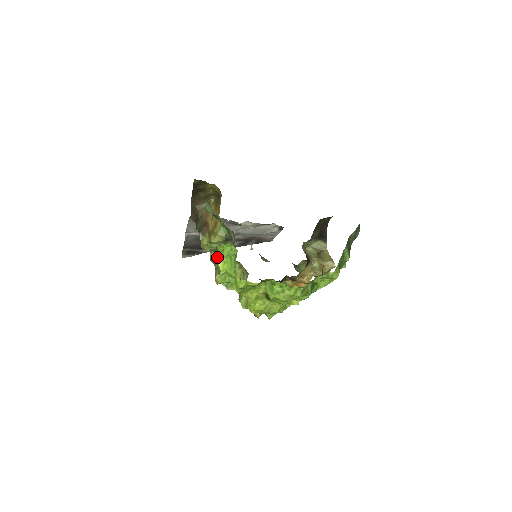
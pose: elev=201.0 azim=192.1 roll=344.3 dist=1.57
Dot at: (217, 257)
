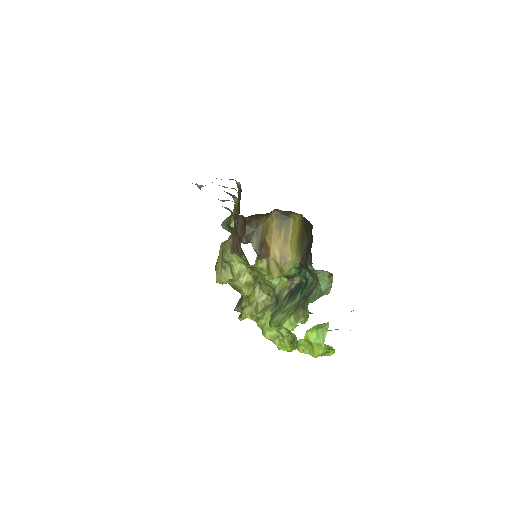
Dot at: (237, 262)
